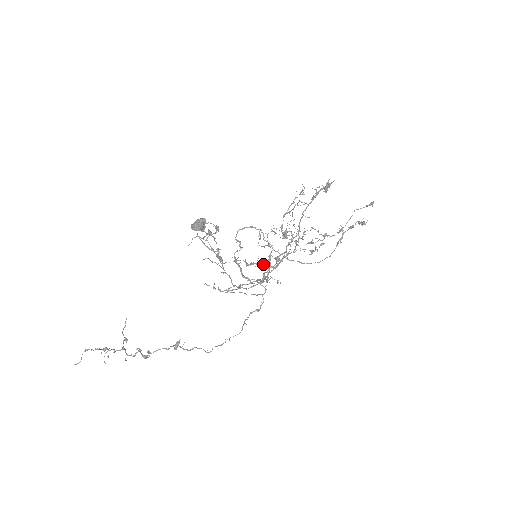
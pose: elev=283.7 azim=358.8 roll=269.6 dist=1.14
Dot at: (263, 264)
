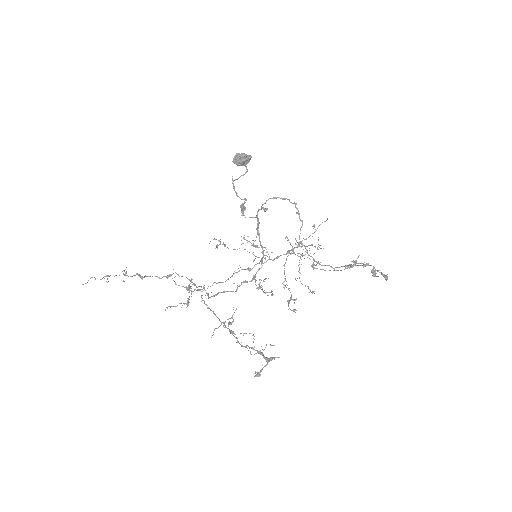
Dot at: occluded
